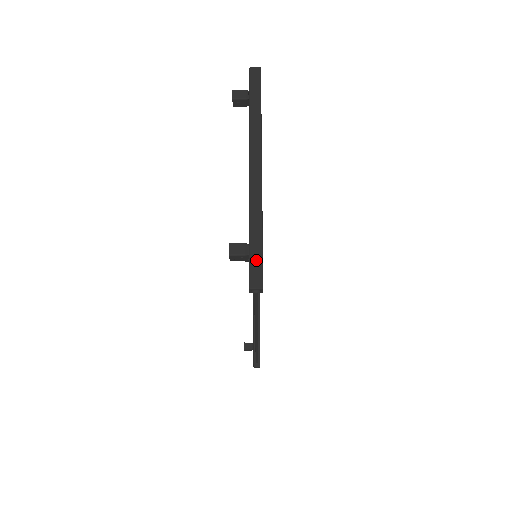
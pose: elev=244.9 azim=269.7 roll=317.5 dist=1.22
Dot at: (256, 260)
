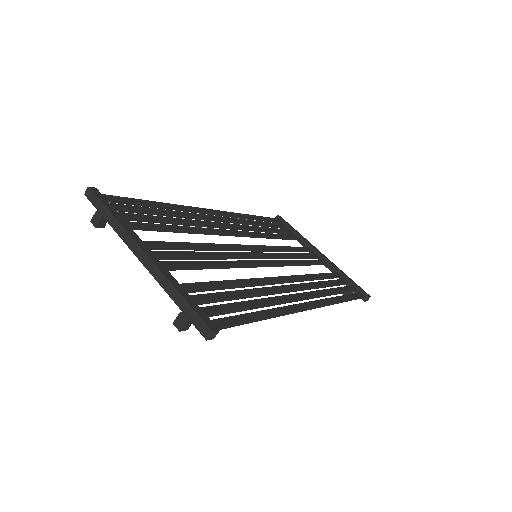
Dot at: (193, 318)
